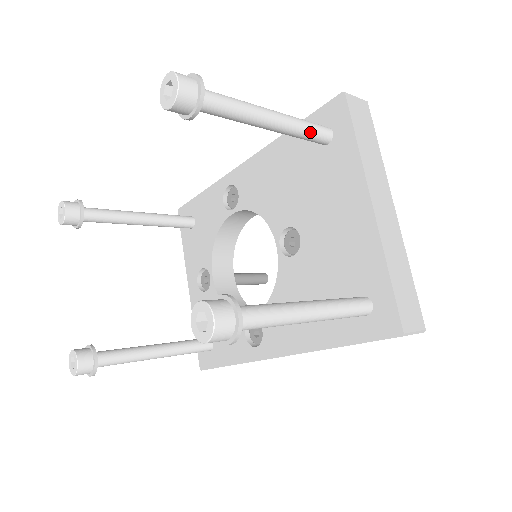
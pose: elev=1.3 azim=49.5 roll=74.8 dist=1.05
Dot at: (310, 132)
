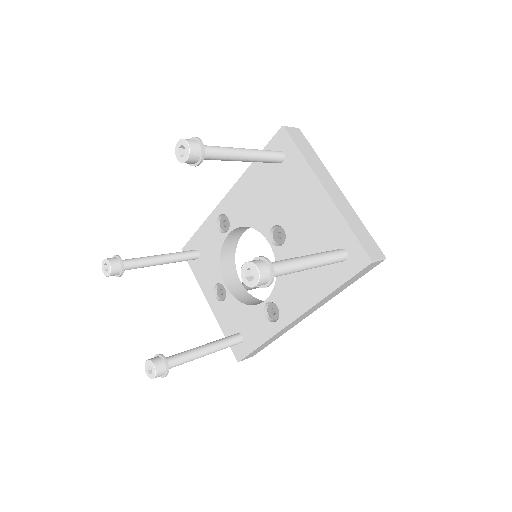
Dot at: (270, 156)
